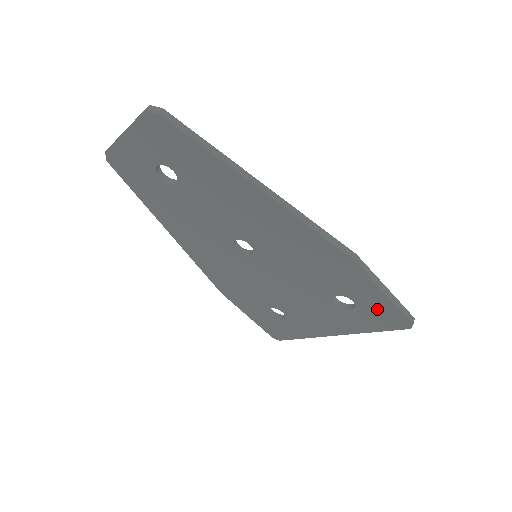
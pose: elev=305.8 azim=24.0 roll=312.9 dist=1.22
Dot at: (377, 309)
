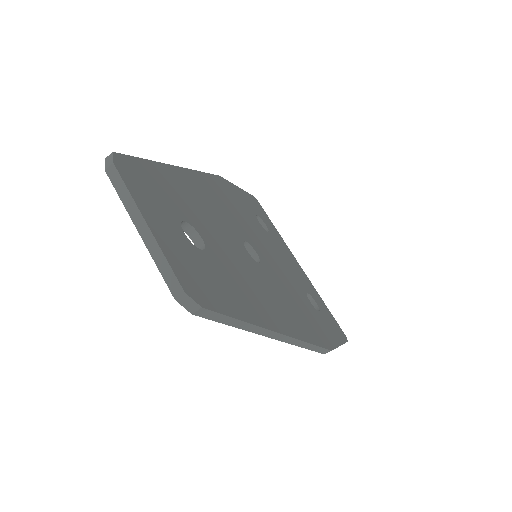
Dot at: occluded
